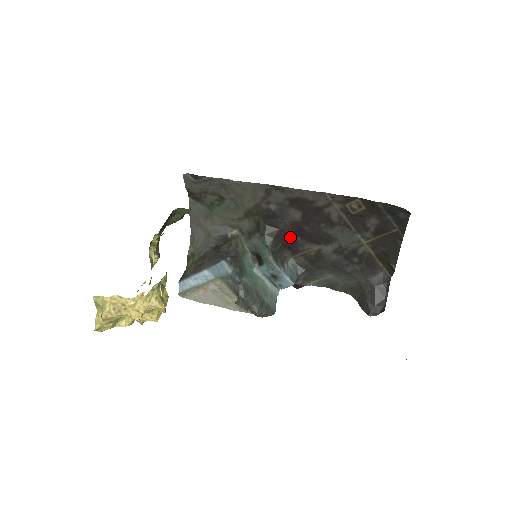
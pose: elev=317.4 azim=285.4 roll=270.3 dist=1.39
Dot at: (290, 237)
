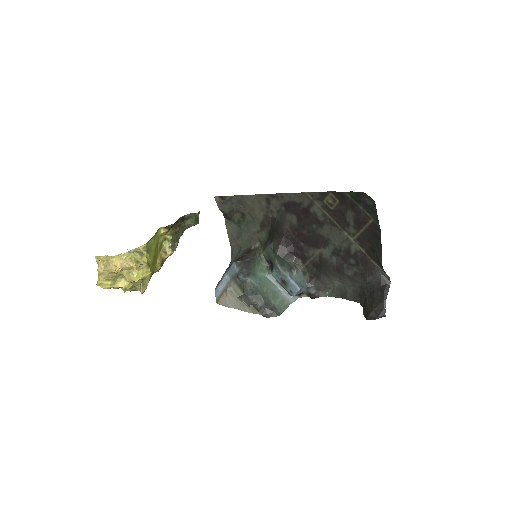
Dot at: (295, 244)
